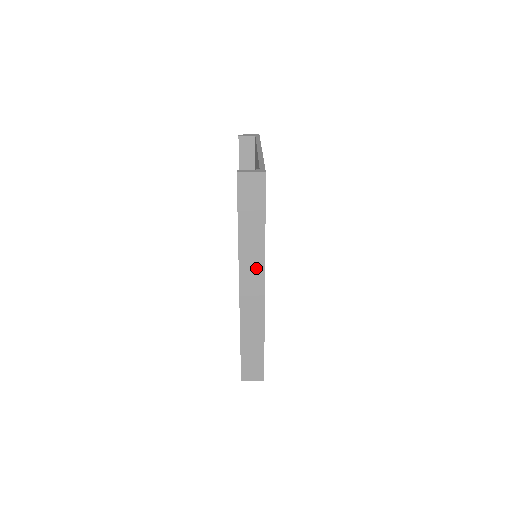
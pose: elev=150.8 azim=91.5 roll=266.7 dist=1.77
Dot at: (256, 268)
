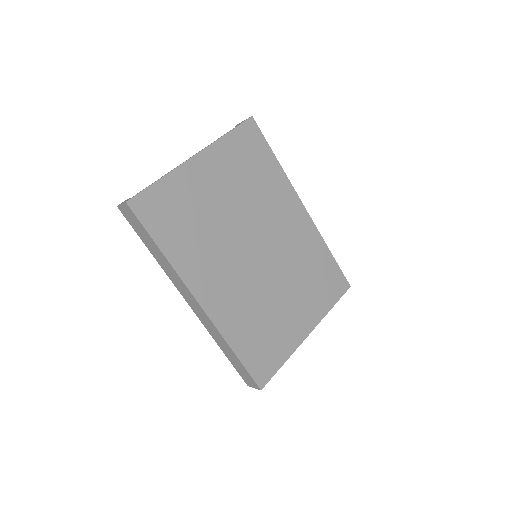
Dot at: (182, 285)
